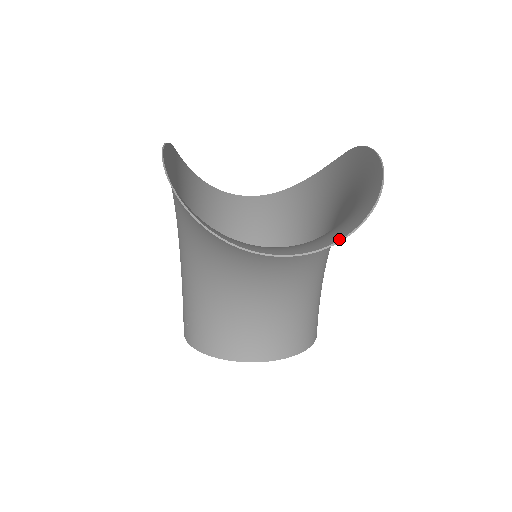
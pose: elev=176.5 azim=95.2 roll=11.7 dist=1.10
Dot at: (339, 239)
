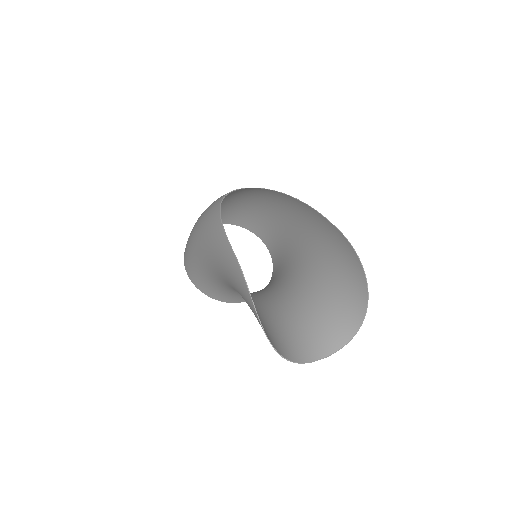
Dot at: (344, 345)
